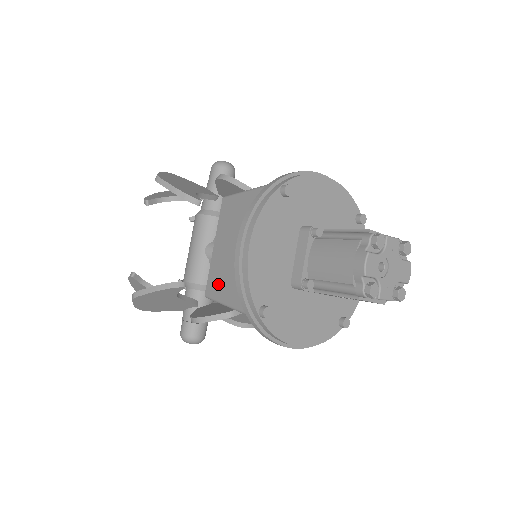
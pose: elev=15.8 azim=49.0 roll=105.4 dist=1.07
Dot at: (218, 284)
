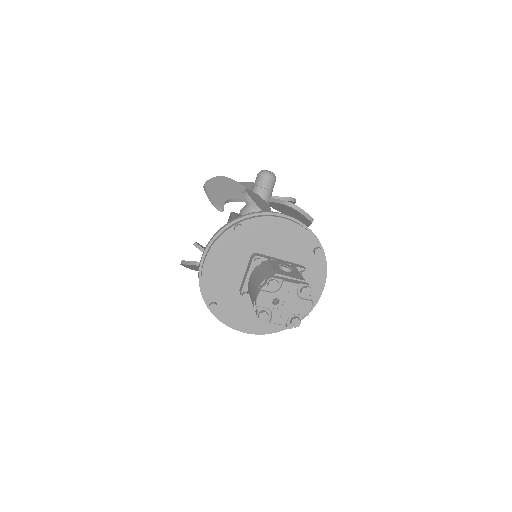
Dot at: occluded
